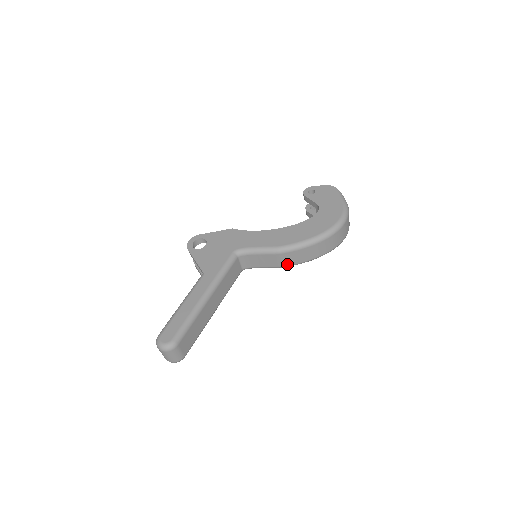
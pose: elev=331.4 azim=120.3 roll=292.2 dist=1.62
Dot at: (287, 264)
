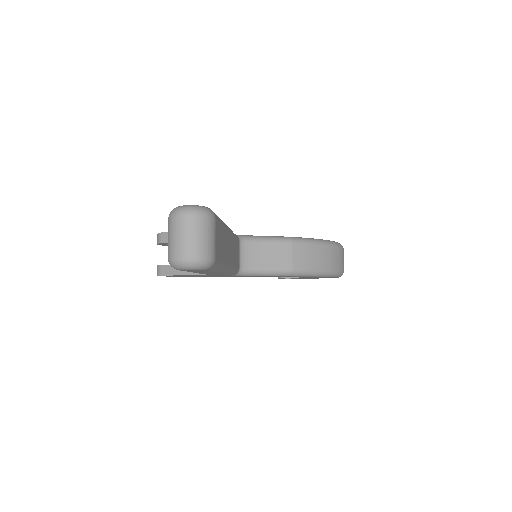
Dot at: (298, 266)
